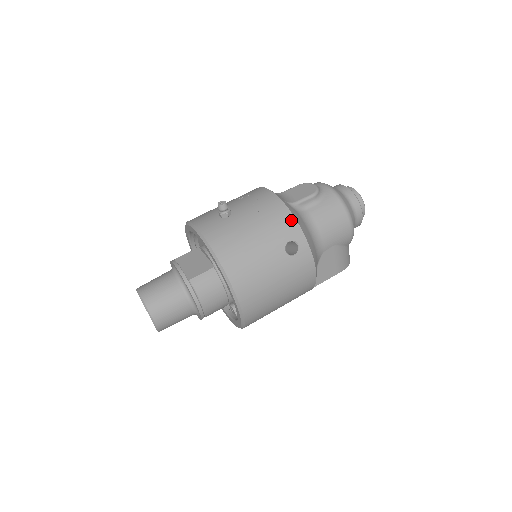
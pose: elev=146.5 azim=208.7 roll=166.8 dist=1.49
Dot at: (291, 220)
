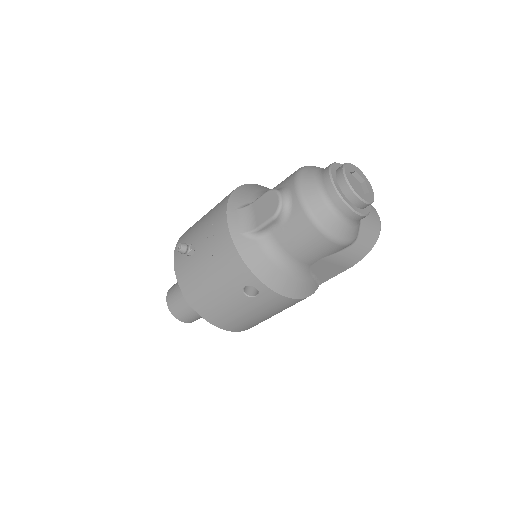
Dot at: (241, 266)
